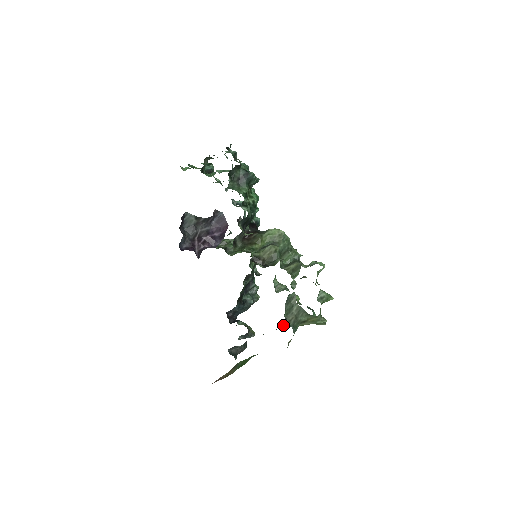
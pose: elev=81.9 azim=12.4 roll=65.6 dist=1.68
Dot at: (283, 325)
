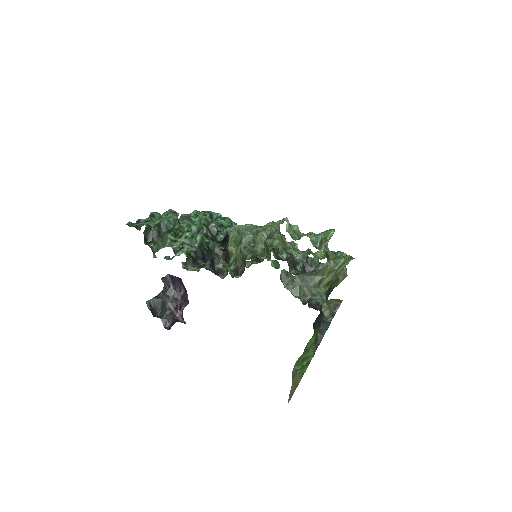
Dot at: (331, 288)
